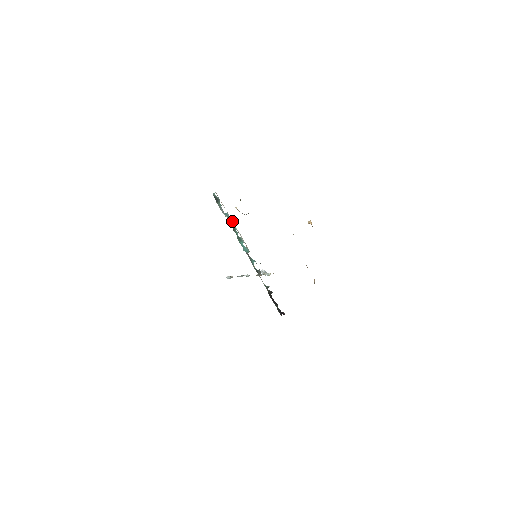
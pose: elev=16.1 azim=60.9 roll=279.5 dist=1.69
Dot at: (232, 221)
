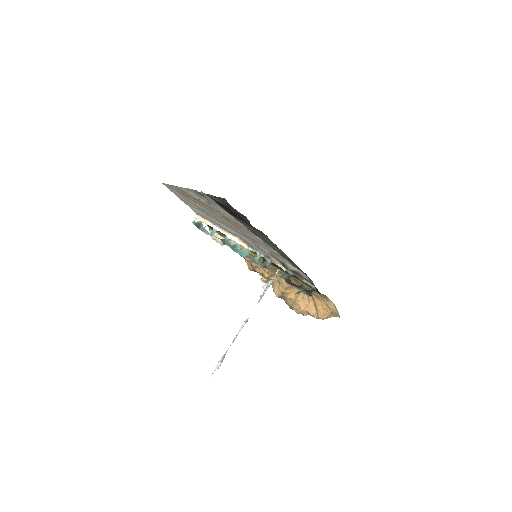
Dot at: (222, 232)
